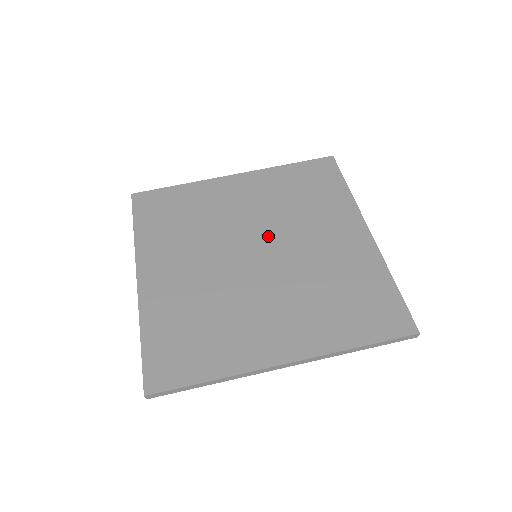
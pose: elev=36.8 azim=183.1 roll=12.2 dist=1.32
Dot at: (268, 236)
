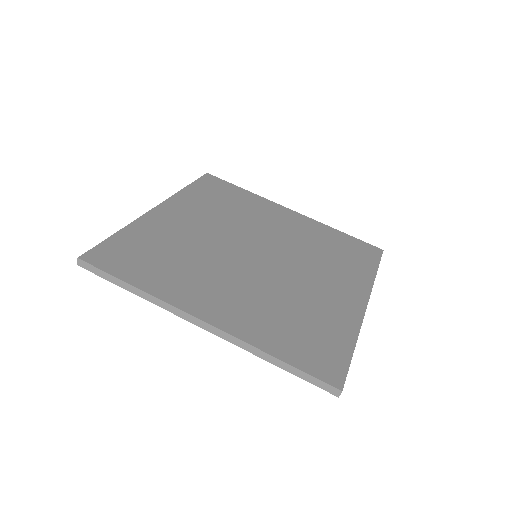
Dot at: (246, 238)
